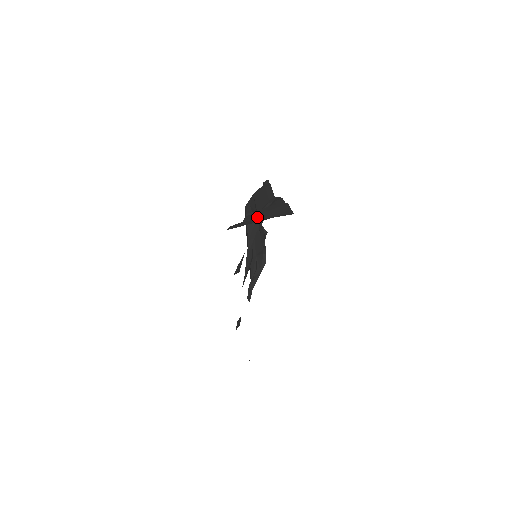
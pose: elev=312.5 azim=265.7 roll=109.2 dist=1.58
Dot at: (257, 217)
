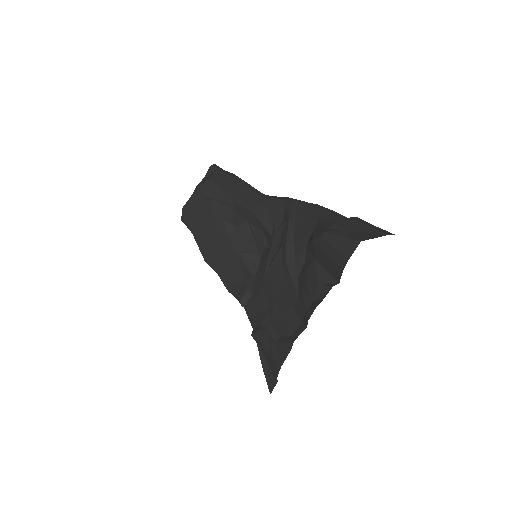
Dot at: (361, 229)
